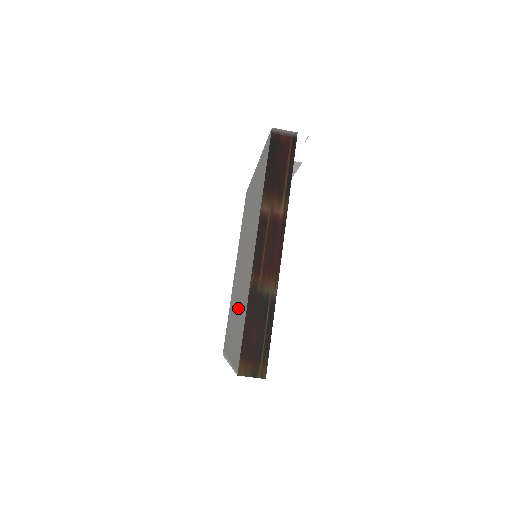
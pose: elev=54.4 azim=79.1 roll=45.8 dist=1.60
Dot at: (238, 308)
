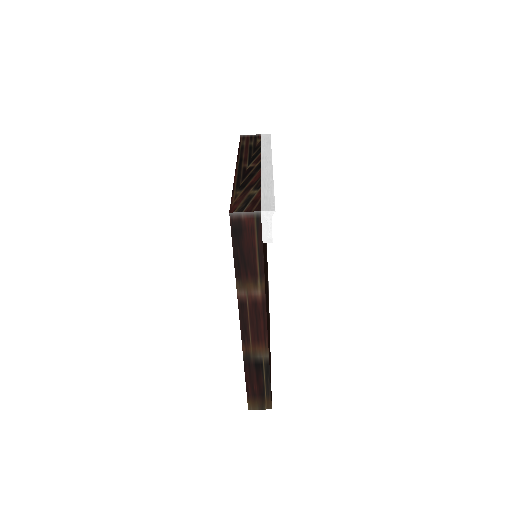
Dot at: occluded
